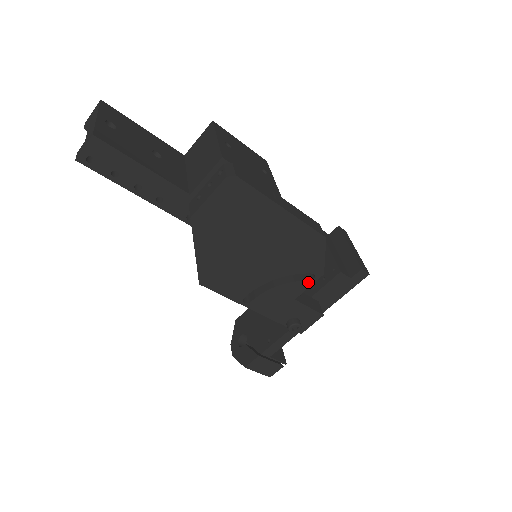
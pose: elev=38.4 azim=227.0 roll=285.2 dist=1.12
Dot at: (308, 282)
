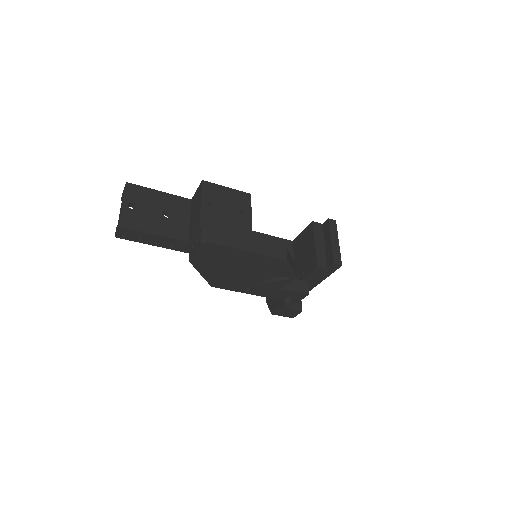
Dot at: (287, 280)
